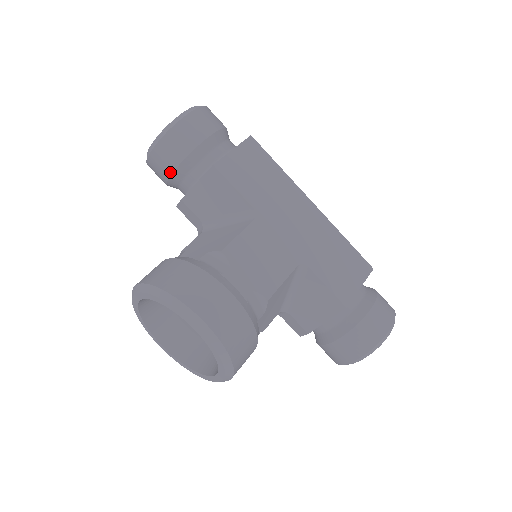
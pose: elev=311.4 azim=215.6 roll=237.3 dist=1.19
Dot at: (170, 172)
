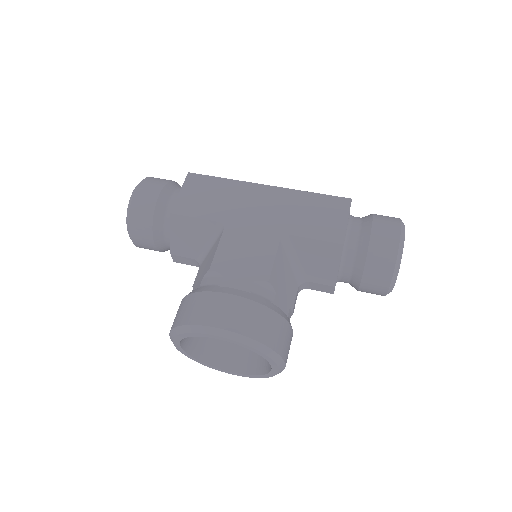
Dot at: (152, 241)
